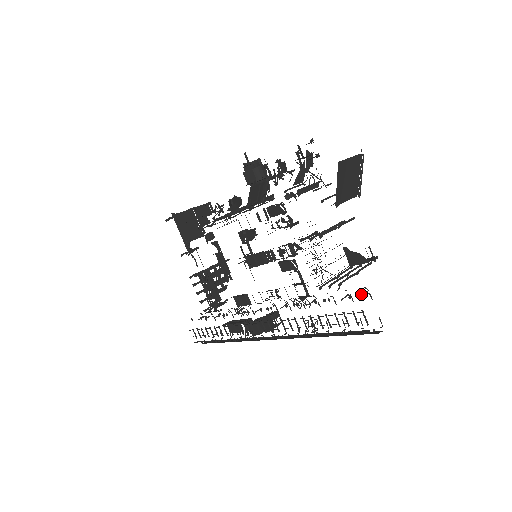
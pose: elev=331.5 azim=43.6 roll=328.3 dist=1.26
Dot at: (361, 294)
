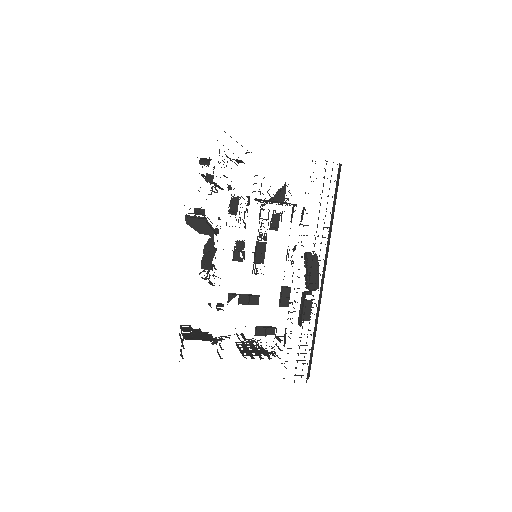
Dot at: occluded
